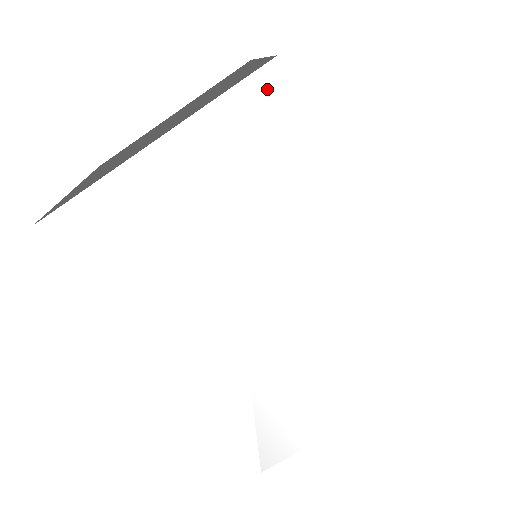
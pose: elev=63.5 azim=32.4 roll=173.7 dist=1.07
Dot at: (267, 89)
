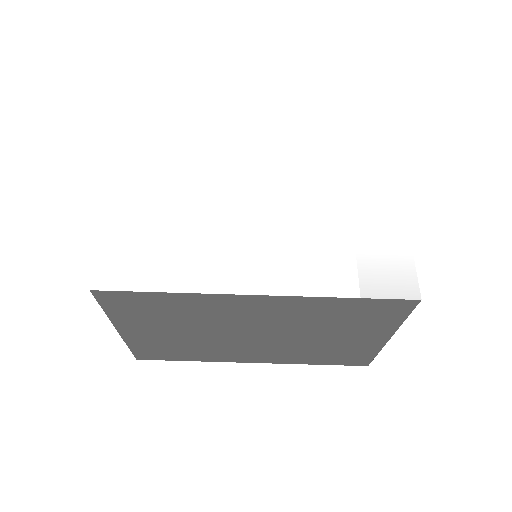
Dot at: (137, 141)
